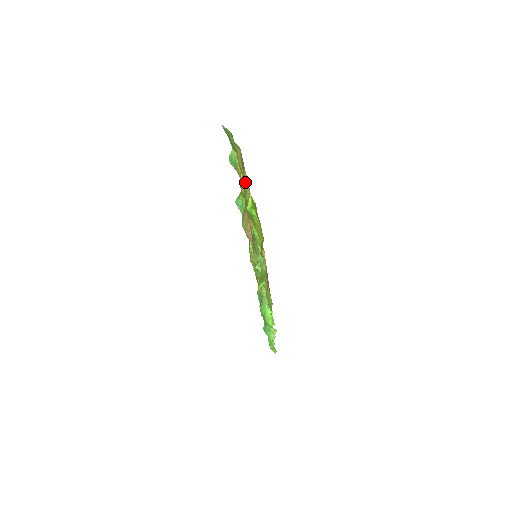
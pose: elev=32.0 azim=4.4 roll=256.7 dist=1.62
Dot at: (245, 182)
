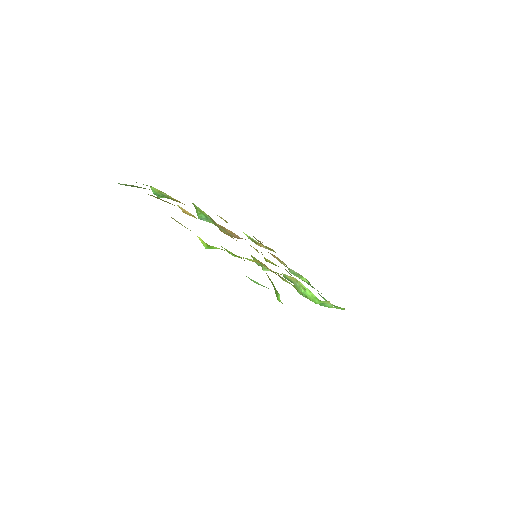
Dot at: (182, 225)
